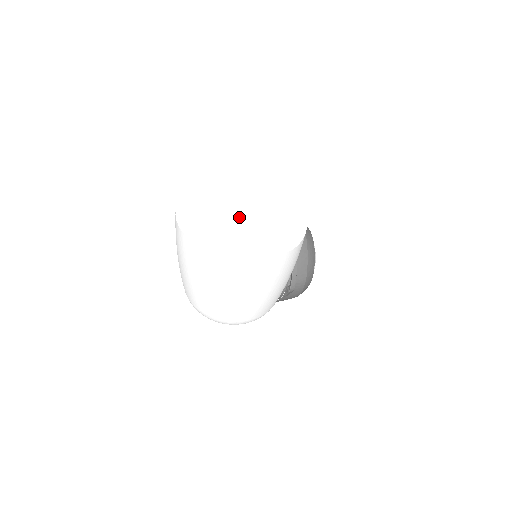
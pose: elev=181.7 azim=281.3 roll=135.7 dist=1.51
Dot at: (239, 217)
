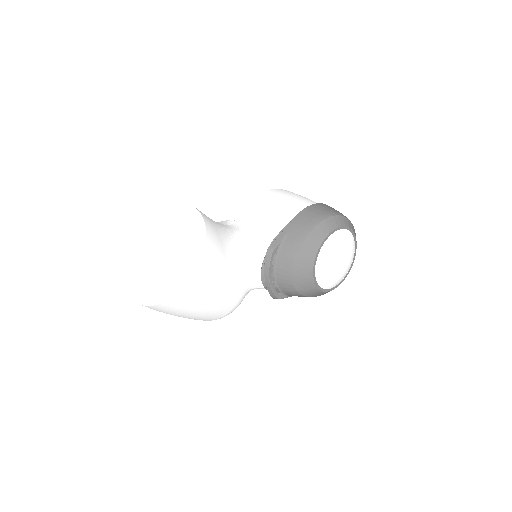
Dot at: (160, 254)
